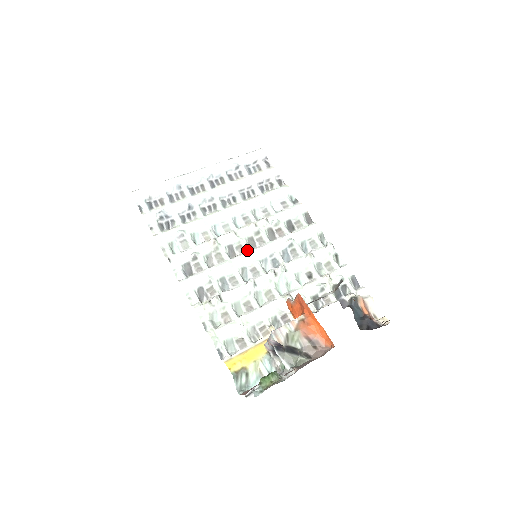
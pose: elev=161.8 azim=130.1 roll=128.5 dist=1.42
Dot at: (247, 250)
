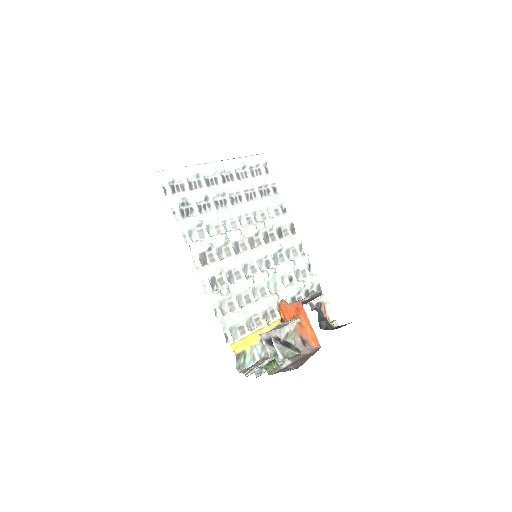
Dot at: (249, 249)
